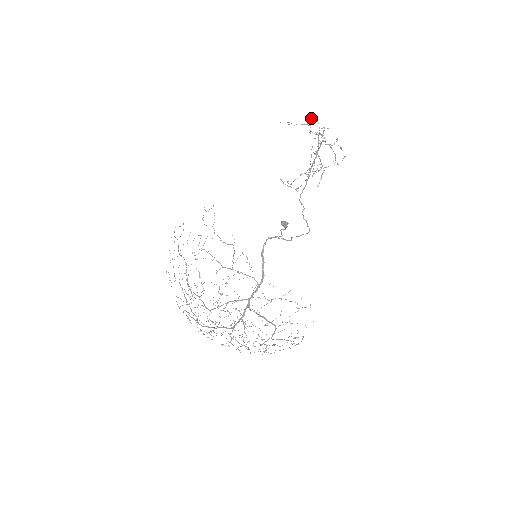
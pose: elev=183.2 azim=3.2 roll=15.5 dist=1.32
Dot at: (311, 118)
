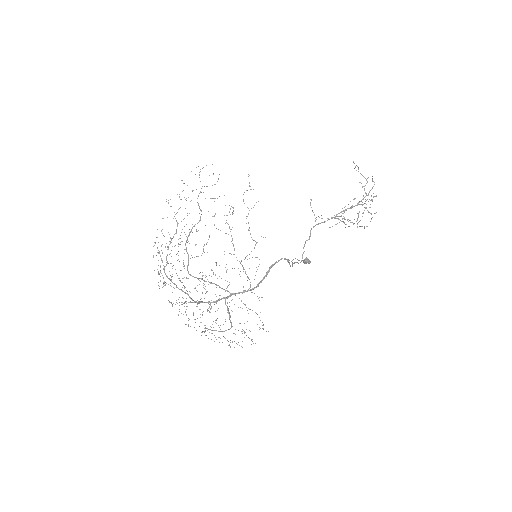
Dot at: occluded
